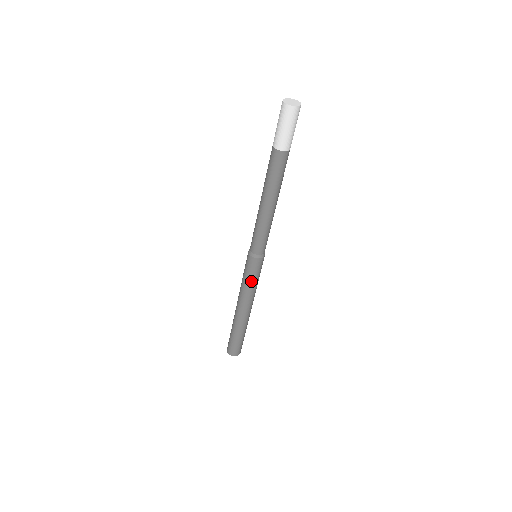
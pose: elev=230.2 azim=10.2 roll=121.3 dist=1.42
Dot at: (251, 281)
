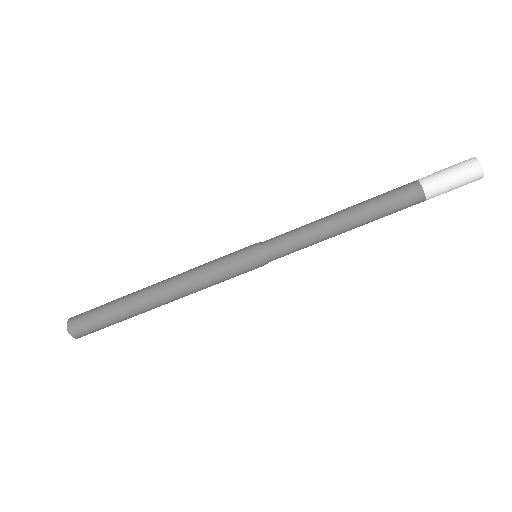
Dot at: (220, 273)
